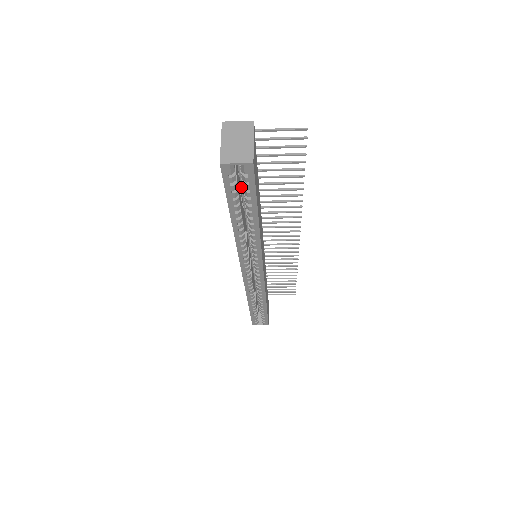
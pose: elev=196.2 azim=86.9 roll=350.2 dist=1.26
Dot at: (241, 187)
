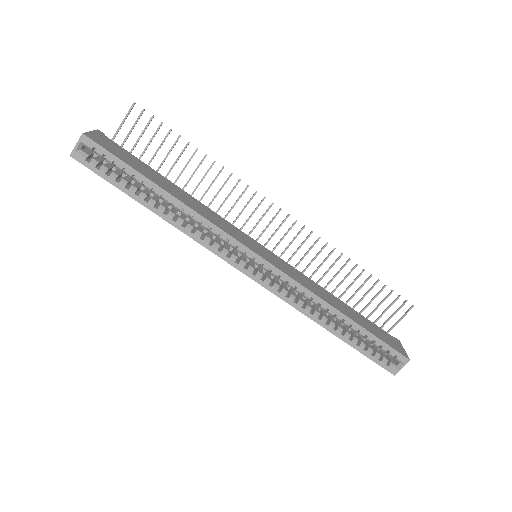
Dot at: occluded
